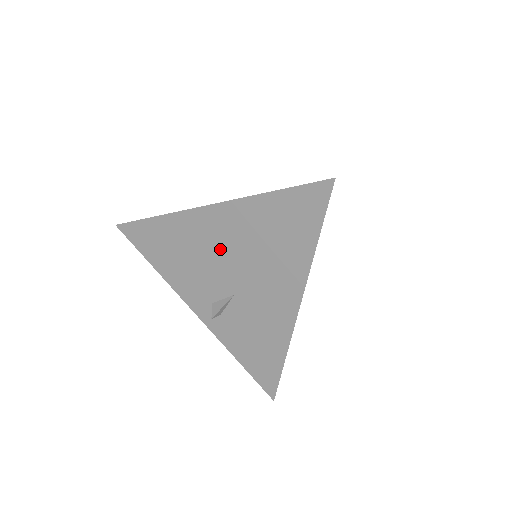
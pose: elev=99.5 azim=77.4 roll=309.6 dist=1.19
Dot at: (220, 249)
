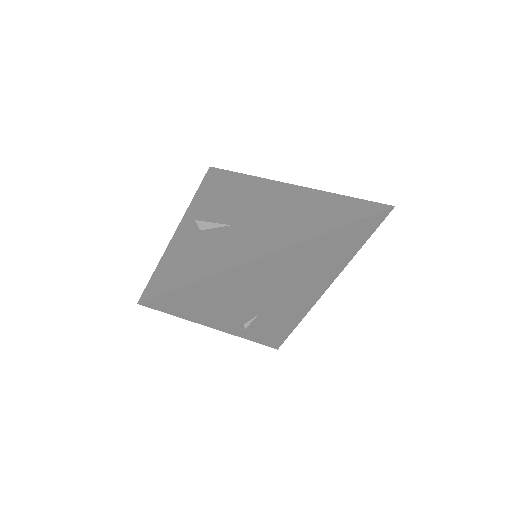
Dot at: (263, 202)
